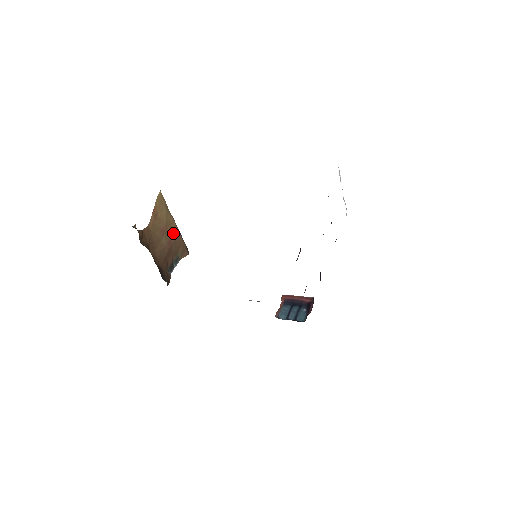
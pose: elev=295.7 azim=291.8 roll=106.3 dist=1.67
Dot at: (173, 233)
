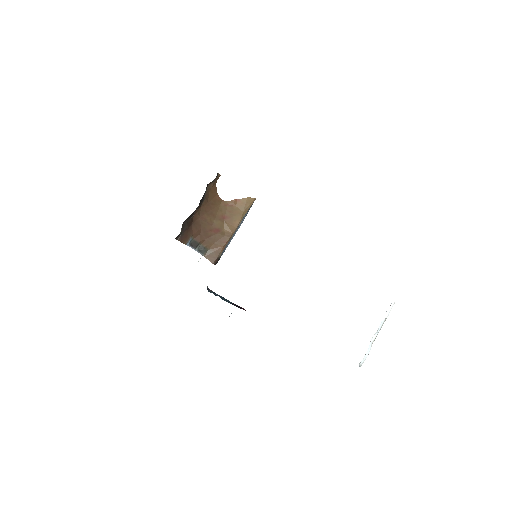
Dot at: (226, 231)
